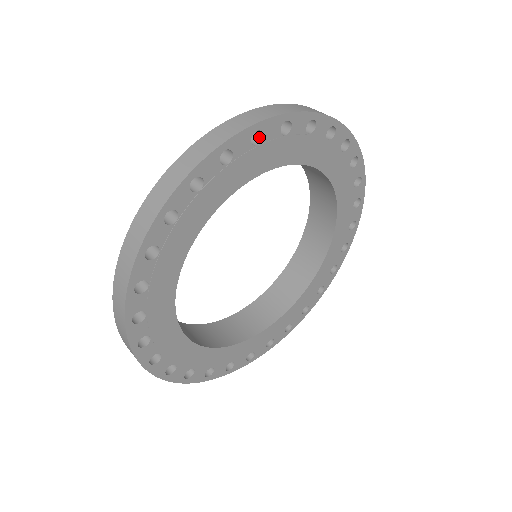
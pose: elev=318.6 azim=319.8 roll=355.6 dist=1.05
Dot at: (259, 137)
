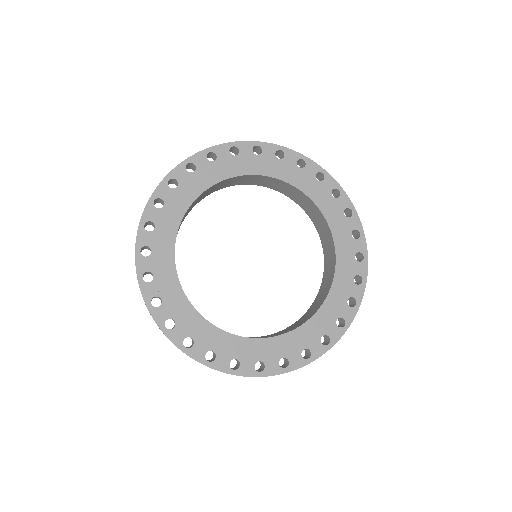
Dot at: (177, 183)
